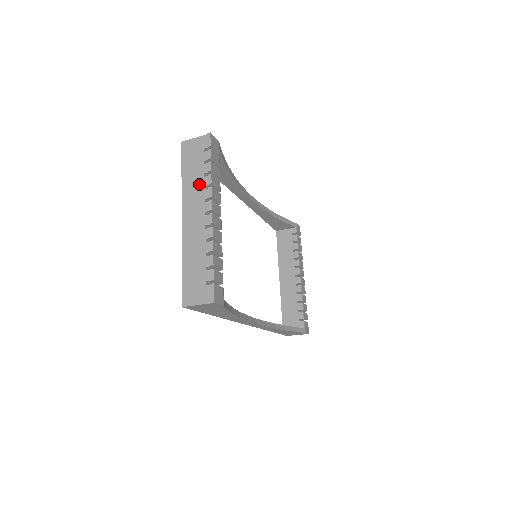
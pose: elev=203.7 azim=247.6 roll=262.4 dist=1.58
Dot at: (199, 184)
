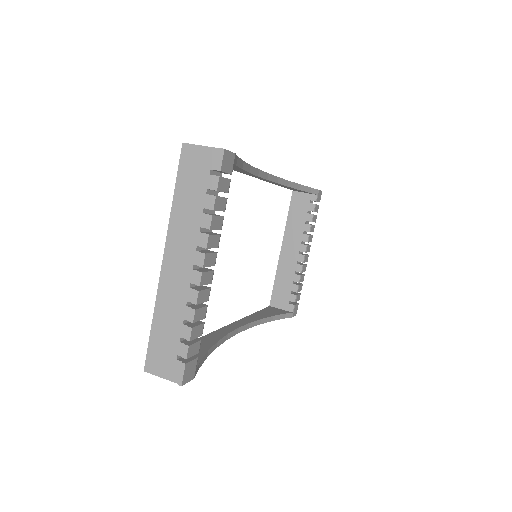
Dot at: (194, 221)
